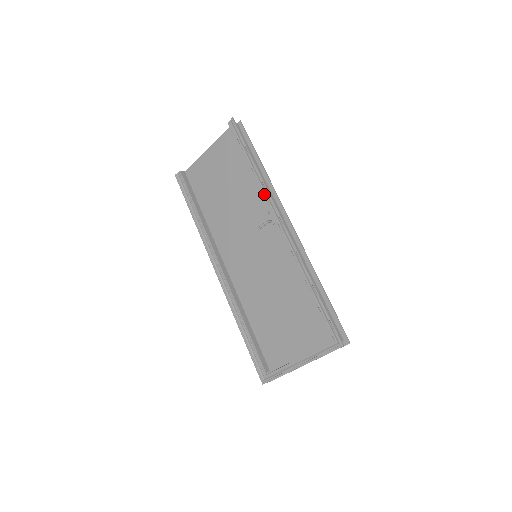
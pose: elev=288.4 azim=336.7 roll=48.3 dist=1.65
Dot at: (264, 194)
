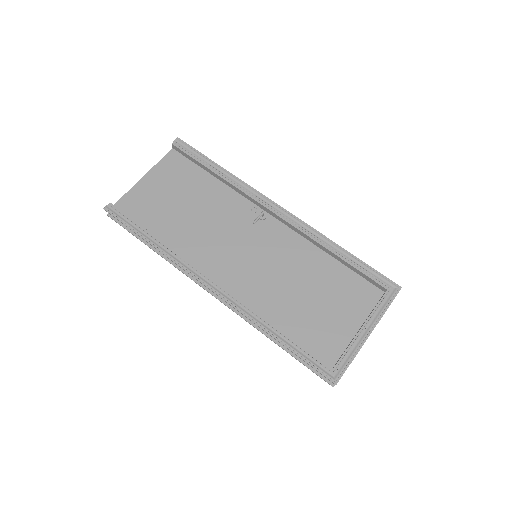
Dot at: (247, 191)
